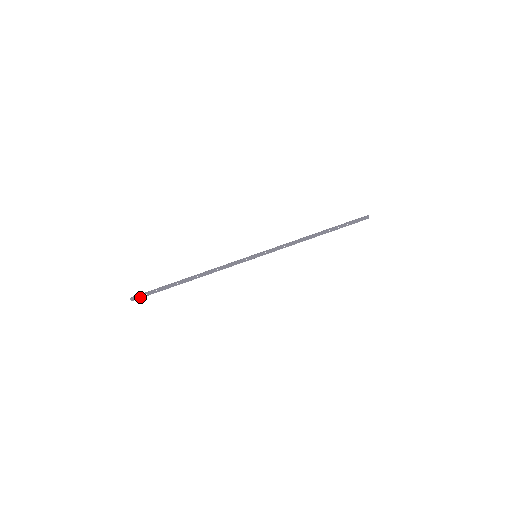
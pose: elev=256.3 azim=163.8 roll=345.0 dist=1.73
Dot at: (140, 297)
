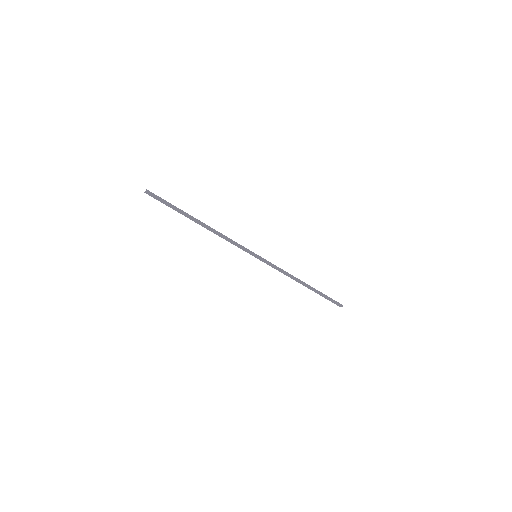
Dot at: (154, 197)
